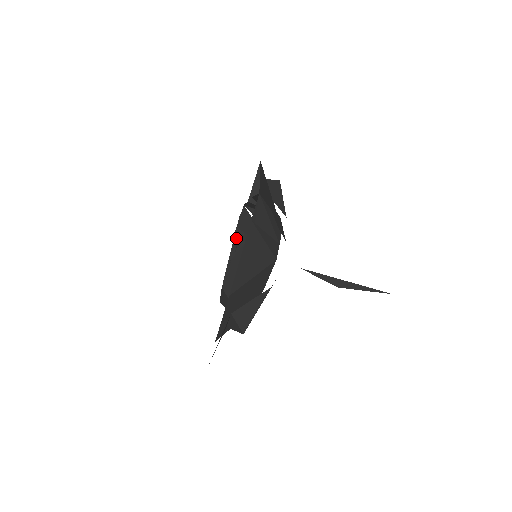
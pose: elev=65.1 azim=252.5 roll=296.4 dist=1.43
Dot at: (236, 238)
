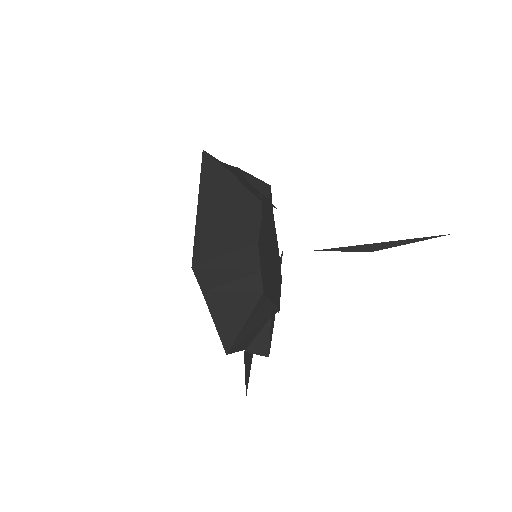
Dot at: occluded
